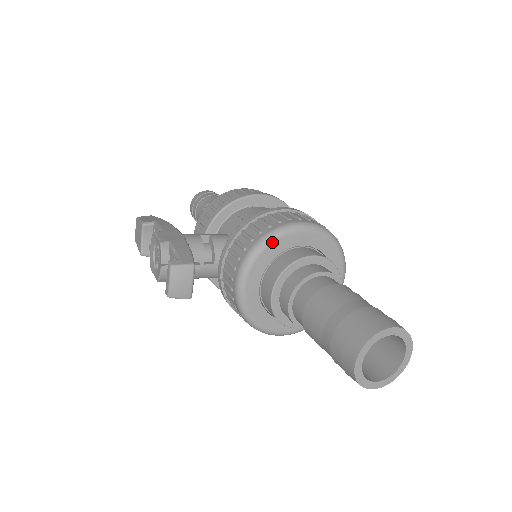
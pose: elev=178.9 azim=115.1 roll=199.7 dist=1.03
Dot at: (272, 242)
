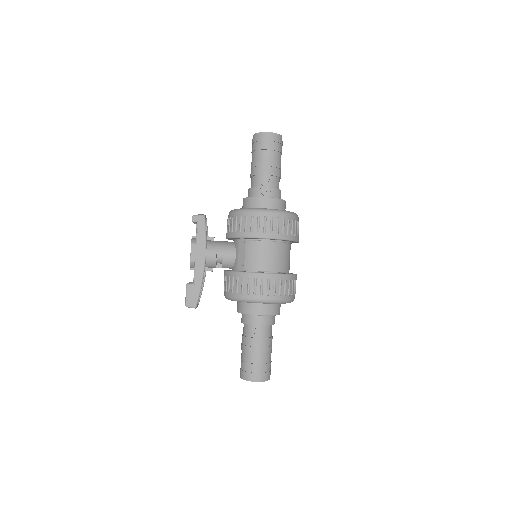
Dot at: occluded
